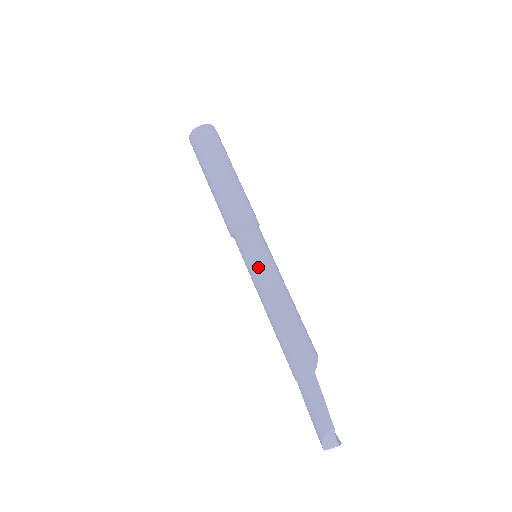
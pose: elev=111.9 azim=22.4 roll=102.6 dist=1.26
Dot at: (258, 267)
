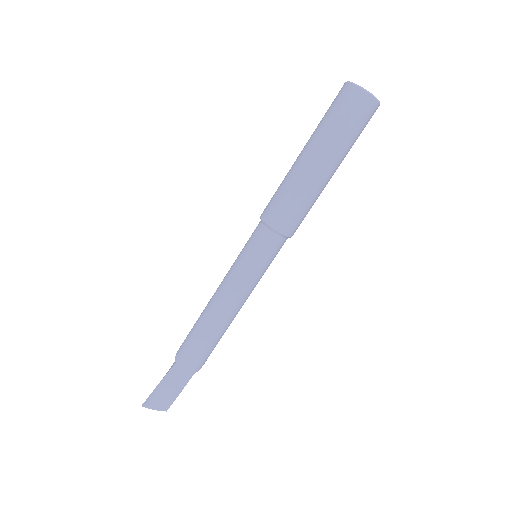
Dot at: (249, 278)
